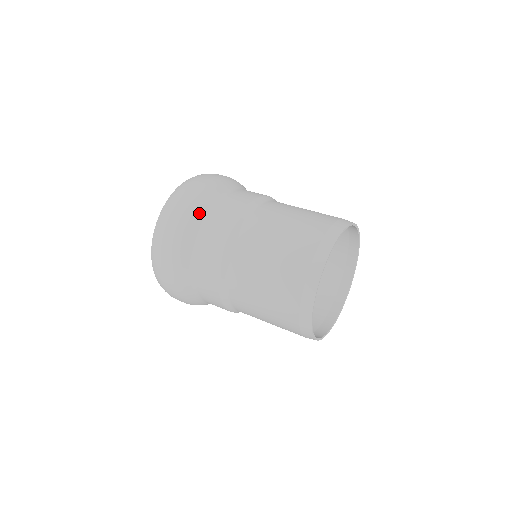
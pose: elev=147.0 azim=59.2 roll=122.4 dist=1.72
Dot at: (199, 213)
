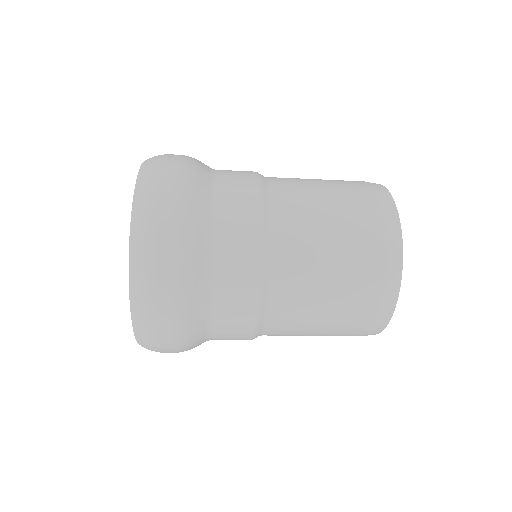
Dot at: (202, 189)
